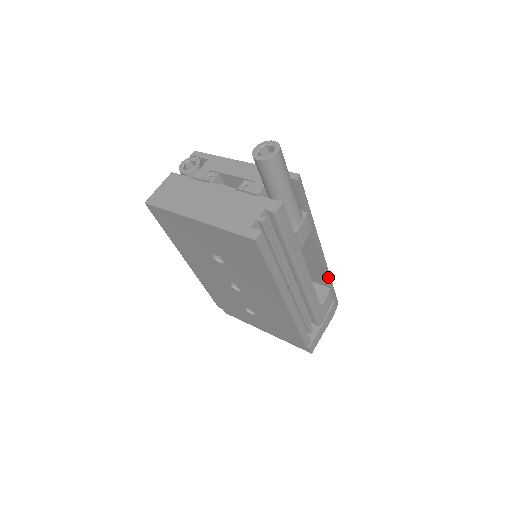
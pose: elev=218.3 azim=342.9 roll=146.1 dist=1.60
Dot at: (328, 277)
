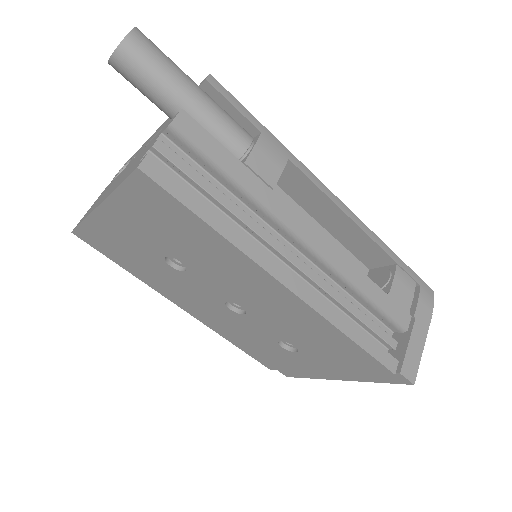
Dot at: (380, 245)
